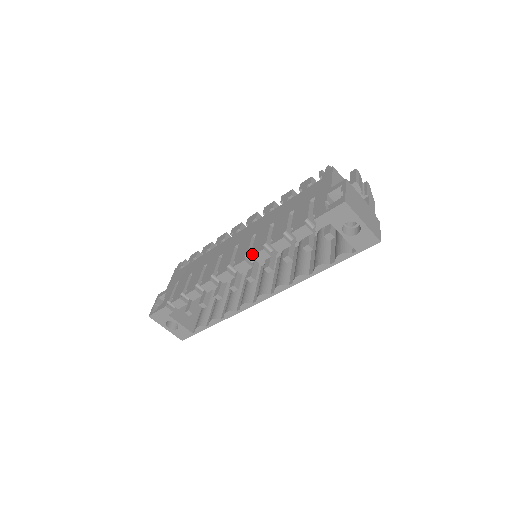
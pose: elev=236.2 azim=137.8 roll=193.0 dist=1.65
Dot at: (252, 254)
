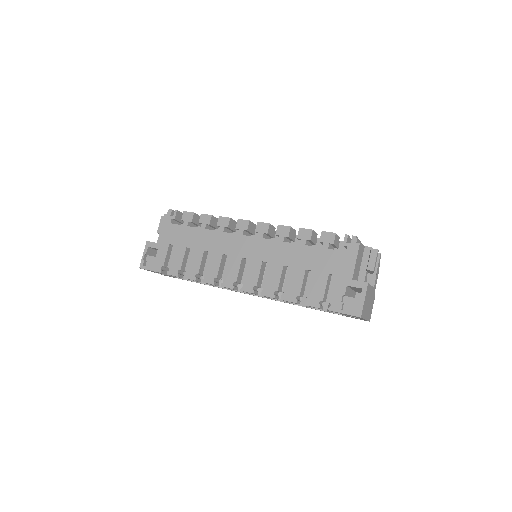
Dot at: (262, 294)
